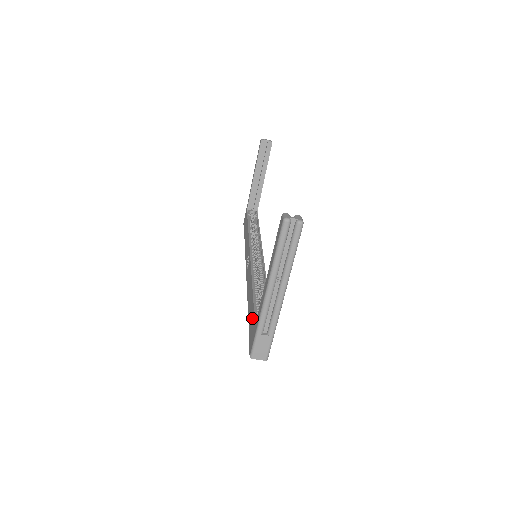
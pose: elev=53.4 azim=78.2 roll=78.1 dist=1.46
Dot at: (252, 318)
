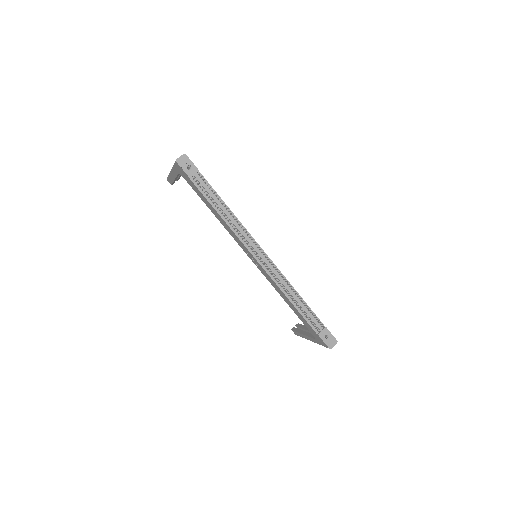
Dot at: (191, 185)
